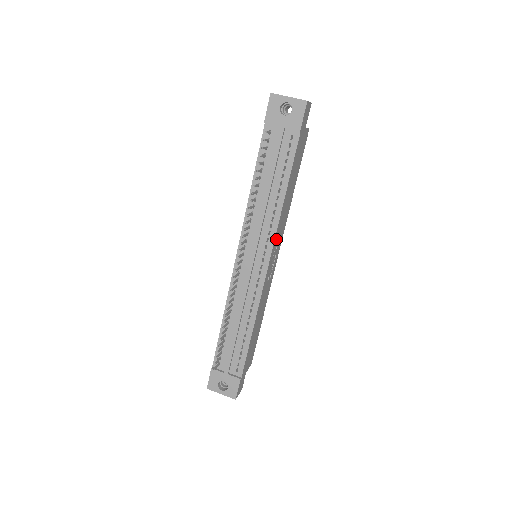
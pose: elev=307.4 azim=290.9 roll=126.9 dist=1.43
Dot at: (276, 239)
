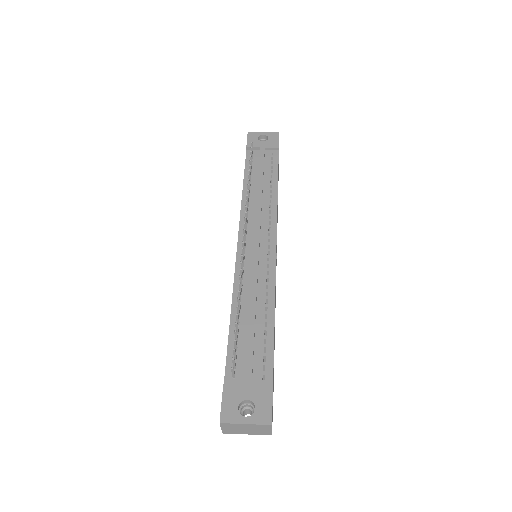
Dot at: occluded
